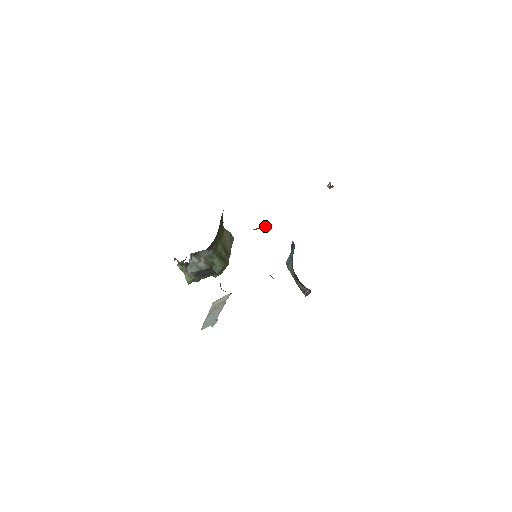
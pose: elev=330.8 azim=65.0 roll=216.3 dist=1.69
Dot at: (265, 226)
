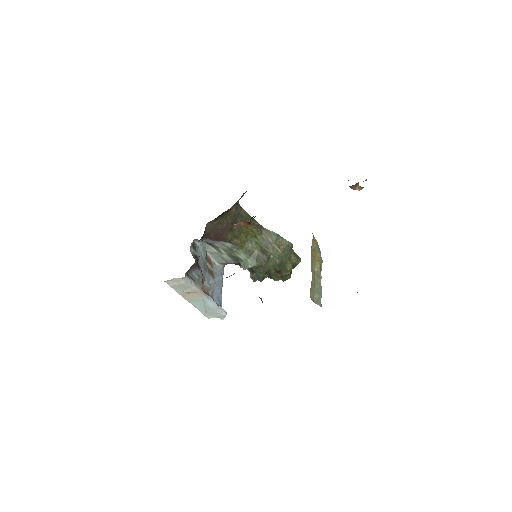
Dot at: (248, 222)
